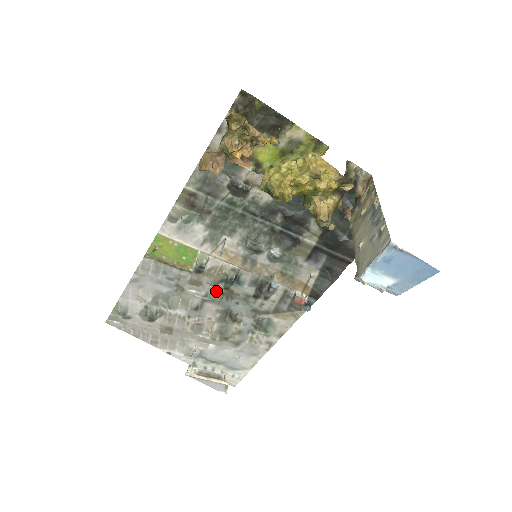
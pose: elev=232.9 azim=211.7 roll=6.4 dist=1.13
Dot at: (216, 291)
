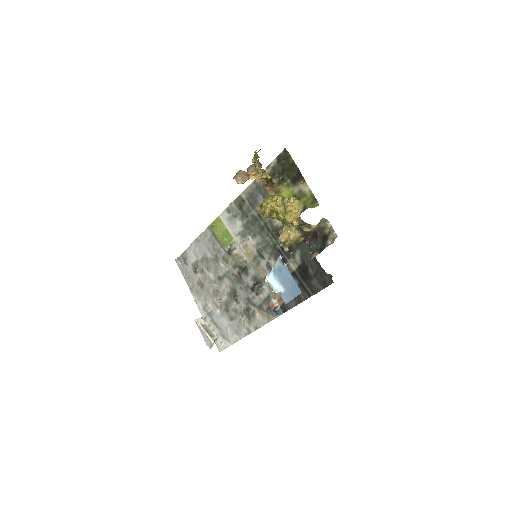
Dot at: (234, 272)
